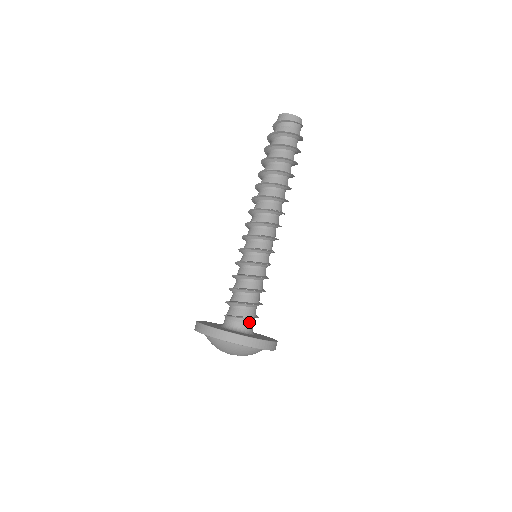
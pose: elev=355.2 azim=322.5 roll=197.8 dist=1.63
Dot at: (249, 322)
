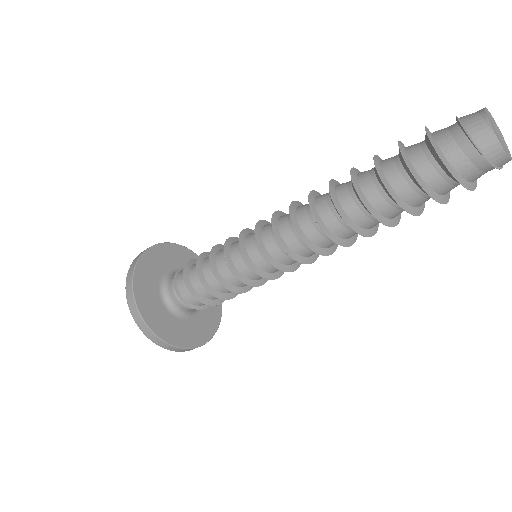
Dot at: (189, 306)
